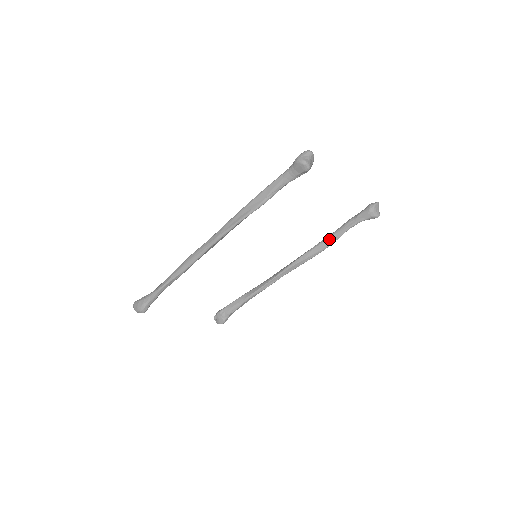
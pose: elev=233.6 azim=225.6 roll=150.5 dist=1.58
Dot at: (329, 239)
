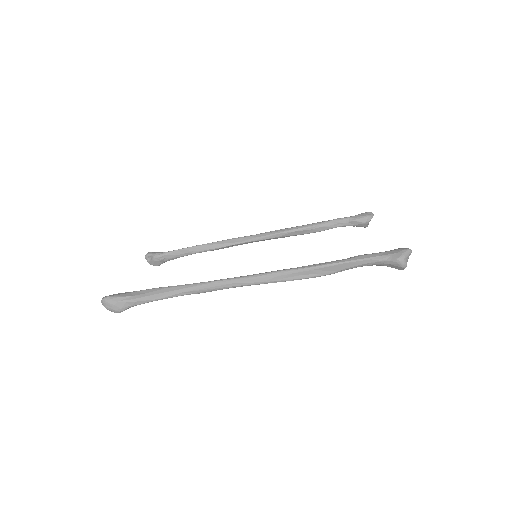
Dot at: (313, 229)
